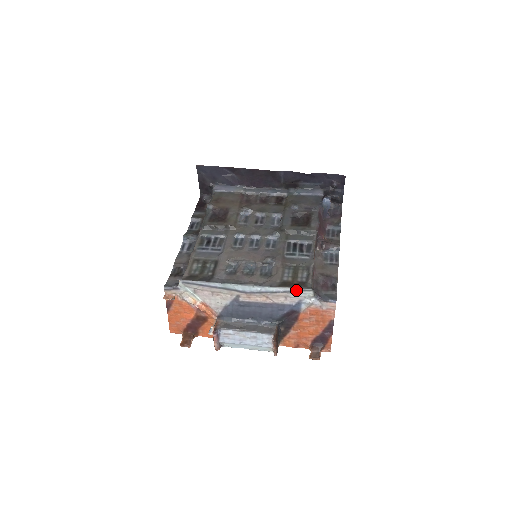
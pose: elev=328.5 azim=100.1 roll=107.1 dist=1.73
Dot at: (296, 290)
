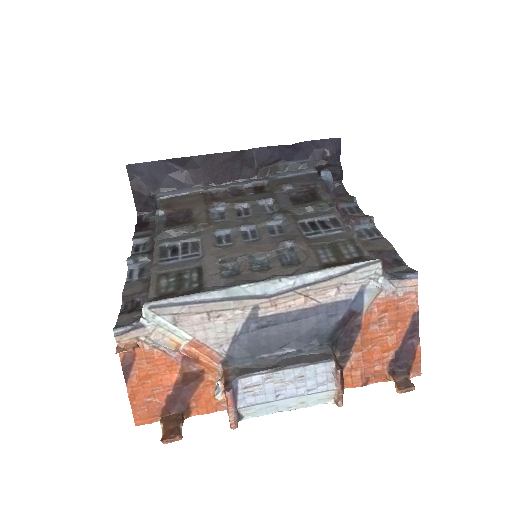
Dot at: (353, 268)
